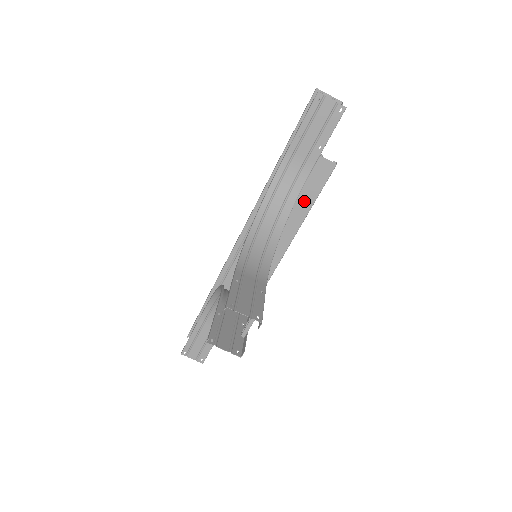
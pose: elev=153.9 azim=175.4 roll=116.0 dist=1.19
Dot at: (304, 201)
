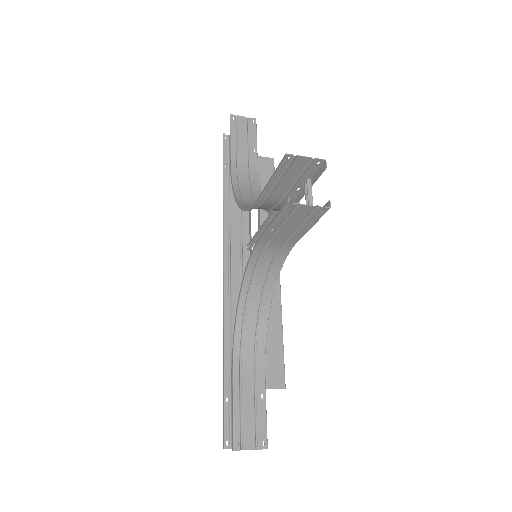
Dot at: occluded
